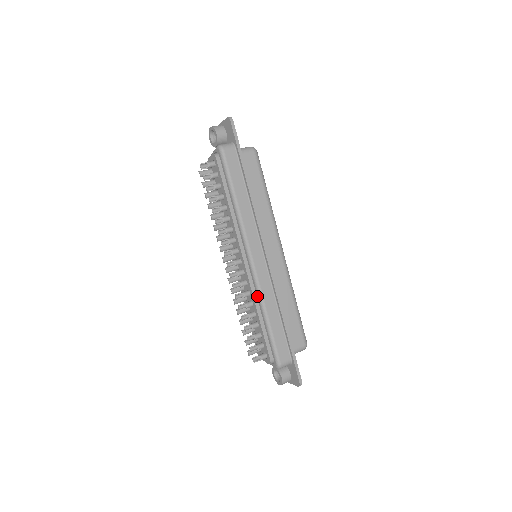
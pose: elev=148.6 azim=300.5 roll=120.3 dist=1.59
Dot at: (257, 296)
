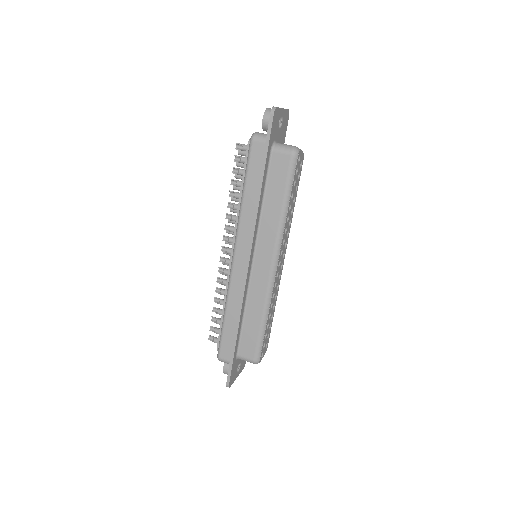
Dot at: (227, 291)
